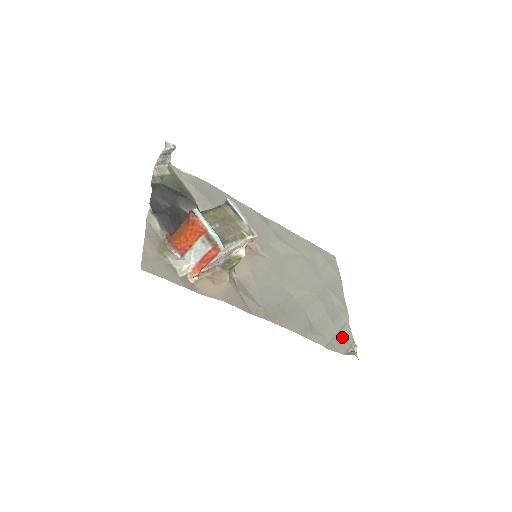
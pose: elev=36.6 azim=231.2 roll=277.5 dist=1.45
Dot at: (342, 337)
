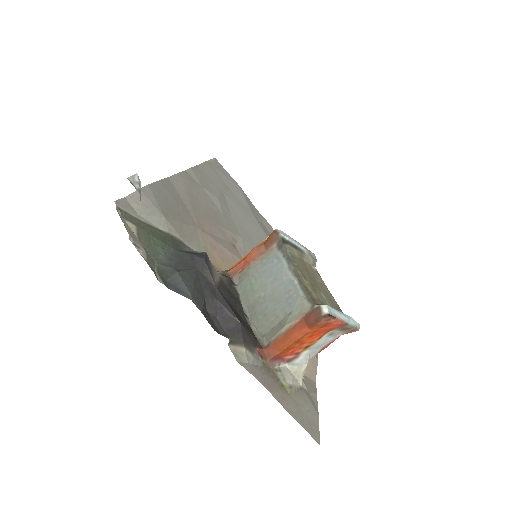
Dot at: occluded
